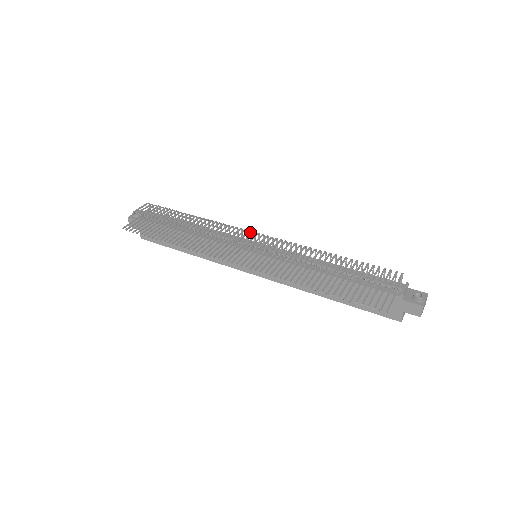
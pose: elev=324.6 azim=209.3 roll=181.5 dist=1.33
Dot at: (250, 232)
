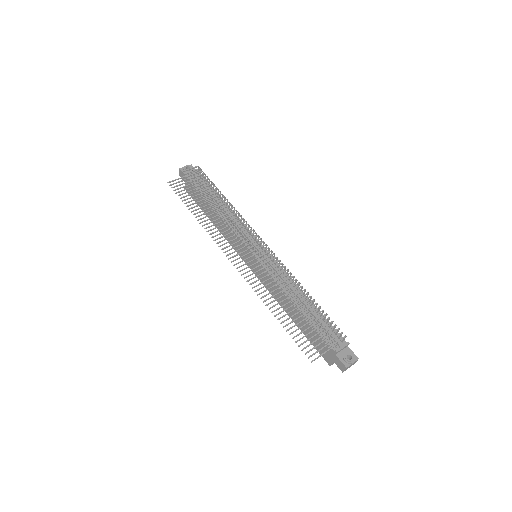
Dot at: (259, 237)
